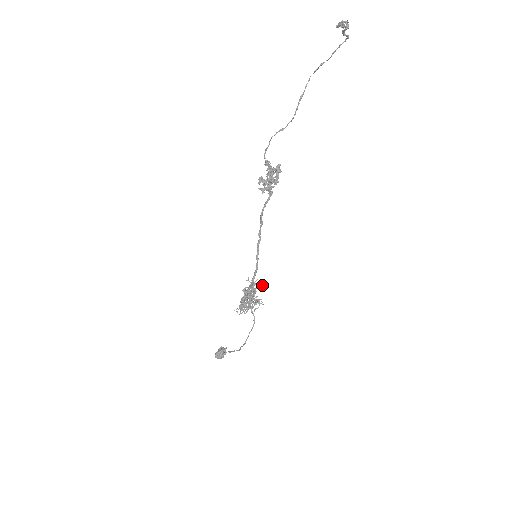
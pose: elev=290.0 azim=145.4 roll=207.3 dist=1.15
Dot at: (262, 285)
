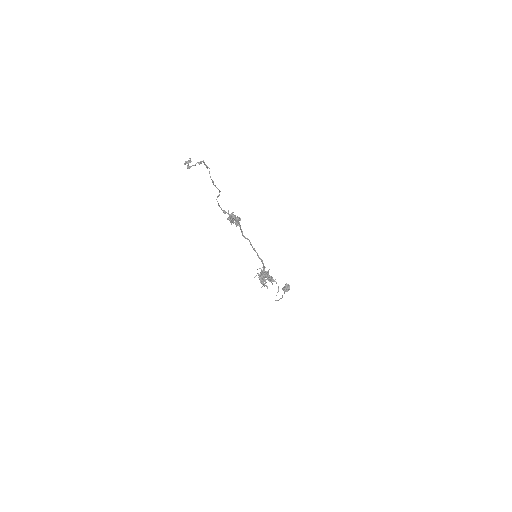
Dot at: (268, 272)
